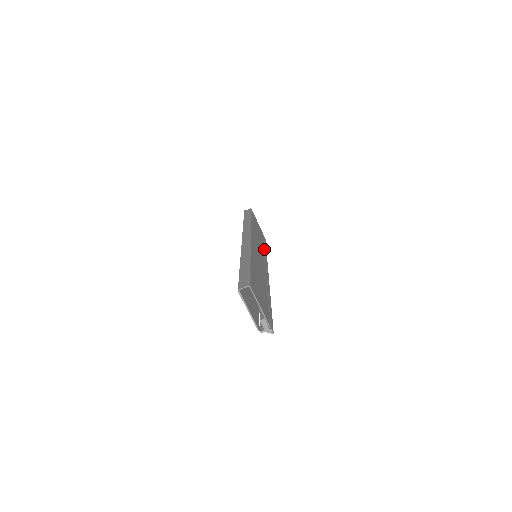
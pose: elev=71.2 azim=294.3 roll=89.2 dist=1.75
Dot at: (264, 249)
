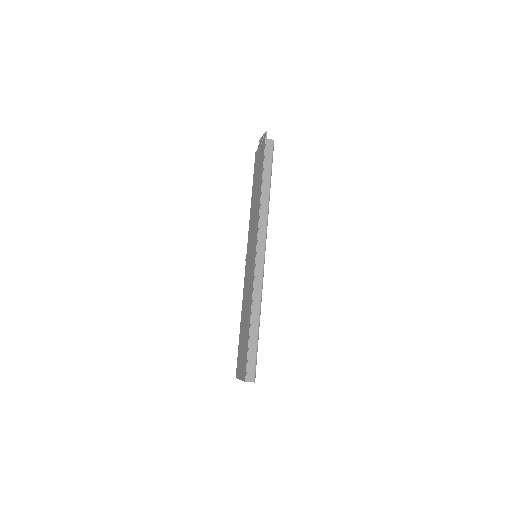
Dot at: occluded
